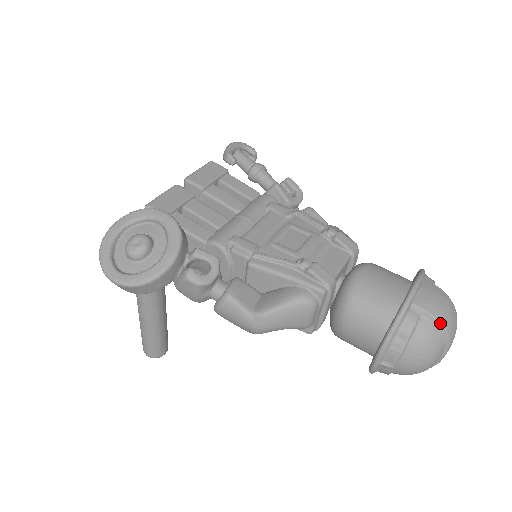
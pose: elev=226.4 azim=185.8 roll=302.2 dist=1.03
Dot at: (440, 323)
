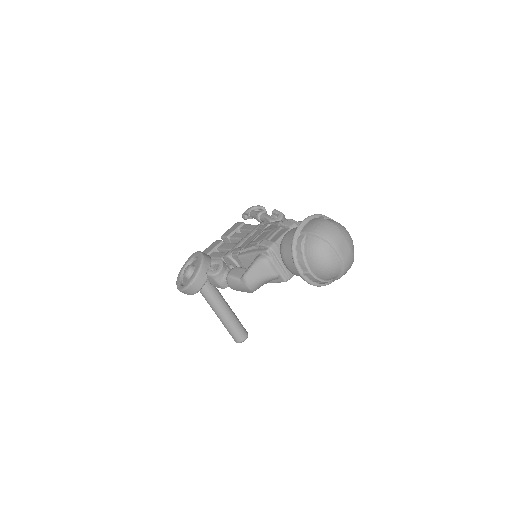
Dot at: (316, 235)
